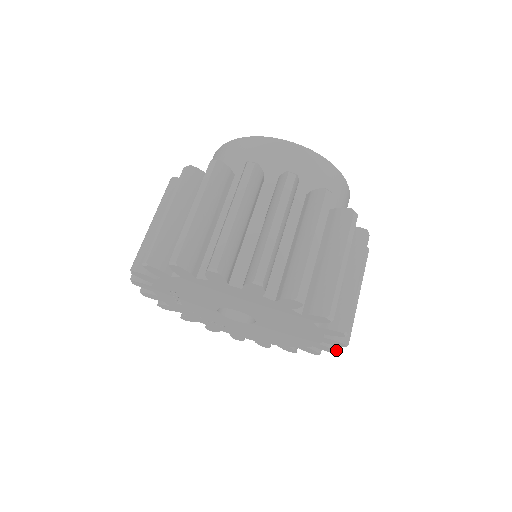
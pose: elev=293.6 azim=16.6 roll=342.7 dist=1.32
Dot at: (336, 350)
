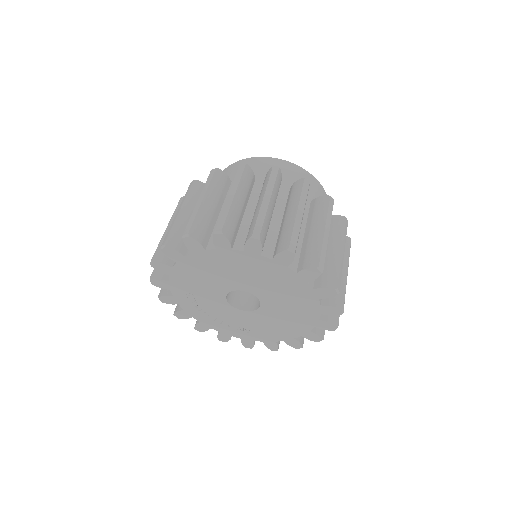
Dot at: (339, 308)
